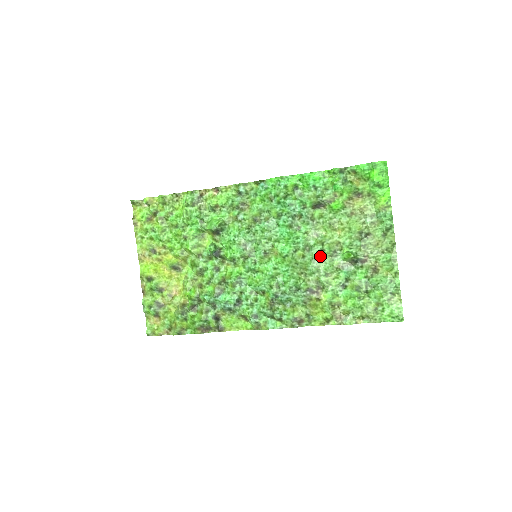
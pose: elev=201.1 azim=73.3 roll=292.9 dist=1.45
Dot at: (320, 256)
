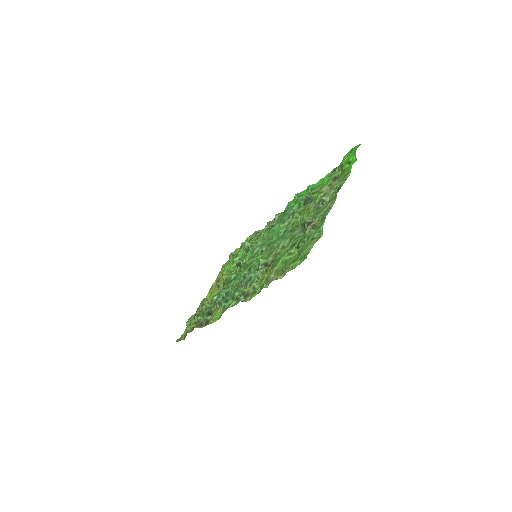
Dot at: (287, 234)
